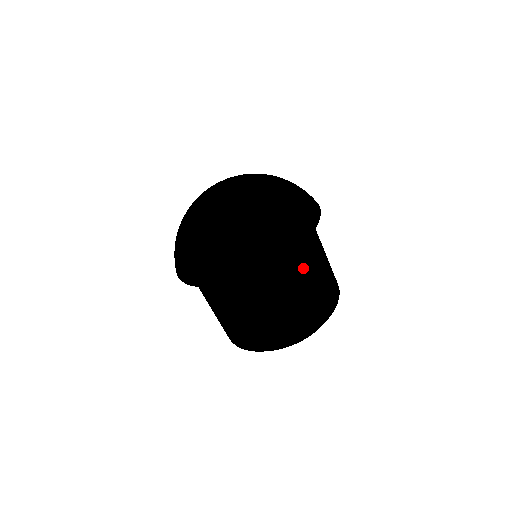
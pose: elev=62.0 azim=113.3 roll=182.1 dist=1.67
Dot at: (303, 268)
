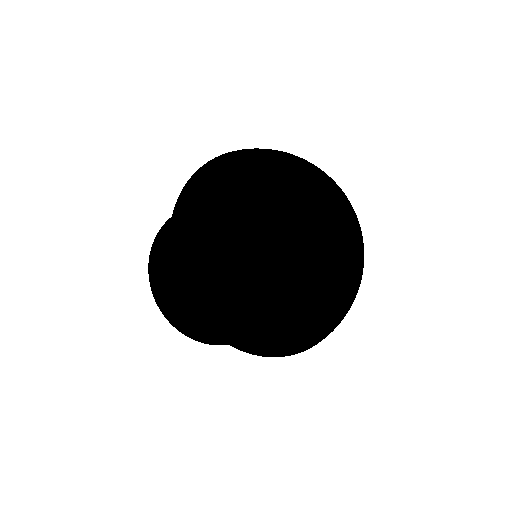
Dot at: occluded
